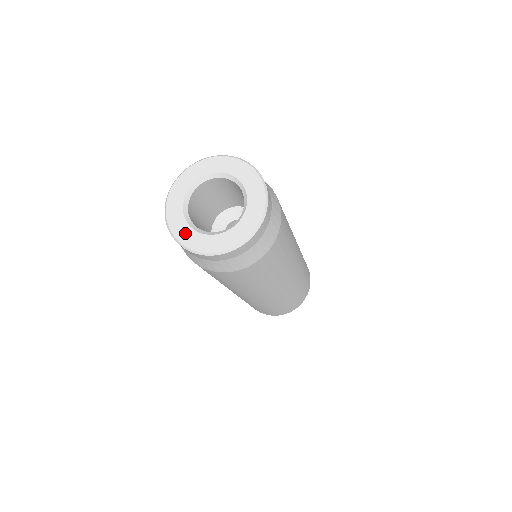
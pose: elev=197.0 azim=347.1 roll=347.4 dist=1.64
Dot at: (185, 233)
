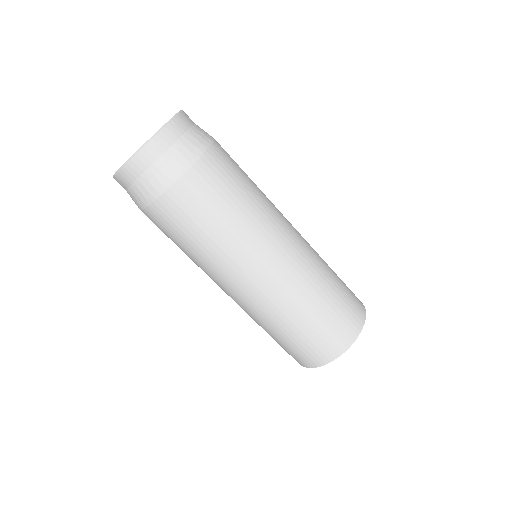
Dot at: occluded
